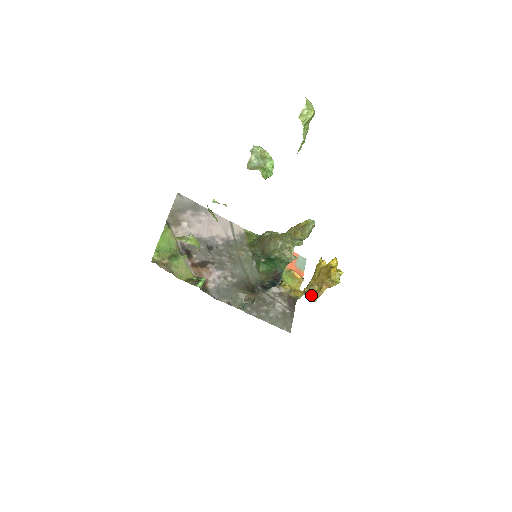
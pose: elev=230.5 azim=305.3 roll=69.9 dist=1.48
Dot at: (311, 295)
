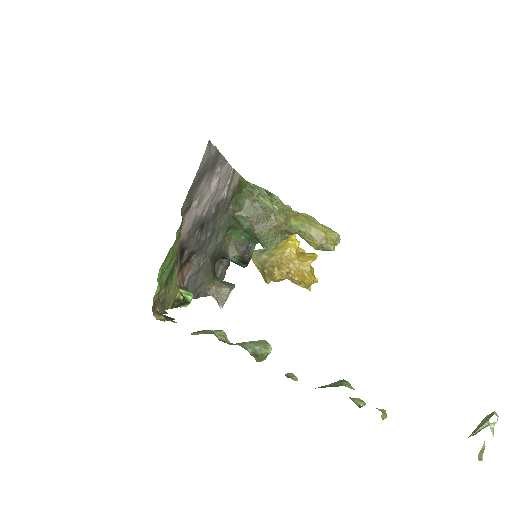
Dot at: (269, 281)
